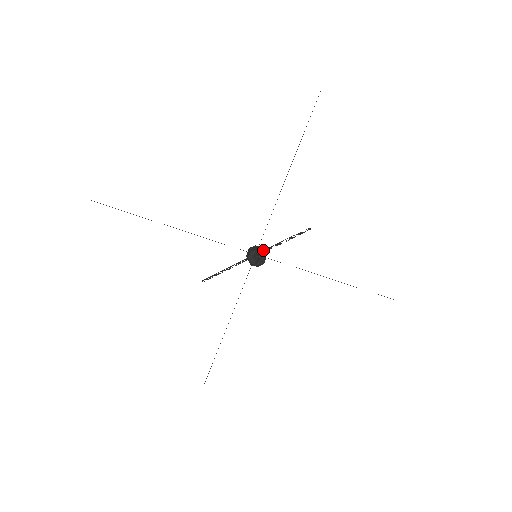
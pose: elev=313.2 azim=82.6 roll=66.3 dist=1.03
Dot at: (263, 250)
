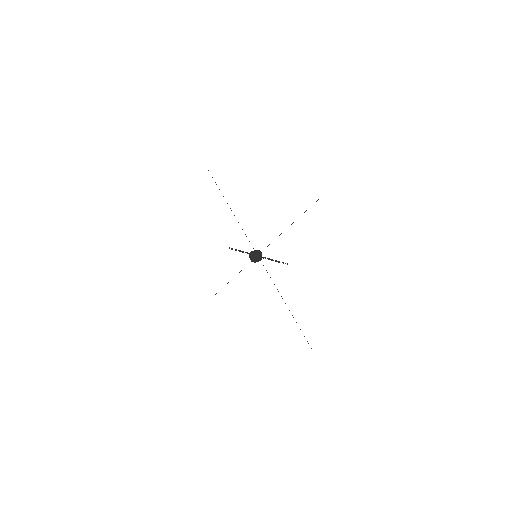
Dot at: (261, 256)
